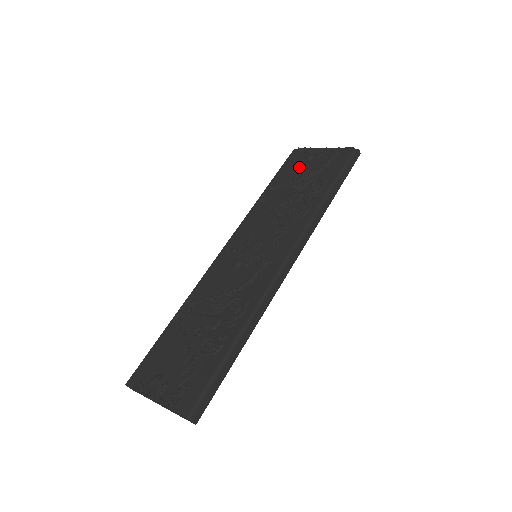
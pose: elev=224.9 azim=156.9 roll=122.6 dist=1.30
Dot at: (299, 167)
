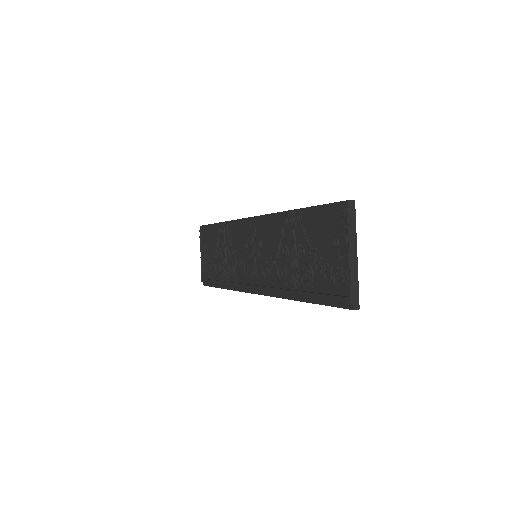
Dot at: (323, 235)
